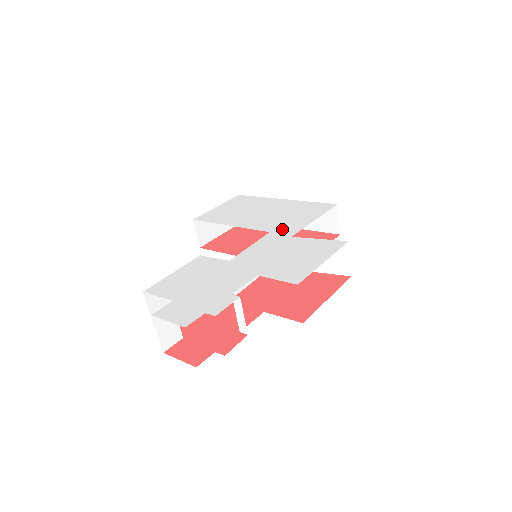
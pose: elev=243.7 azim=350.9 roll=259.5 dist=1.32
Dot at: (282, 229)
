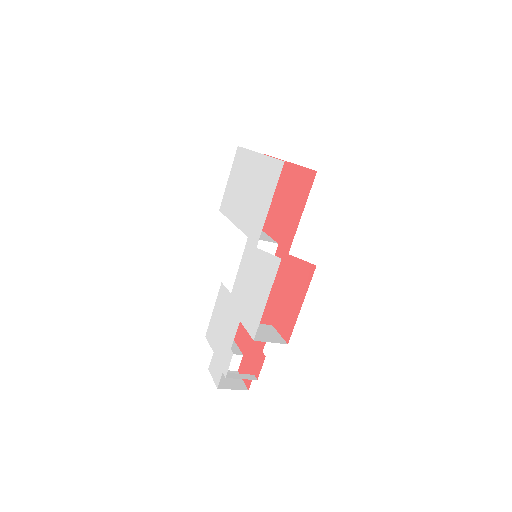
Dot at: (253, 231)
